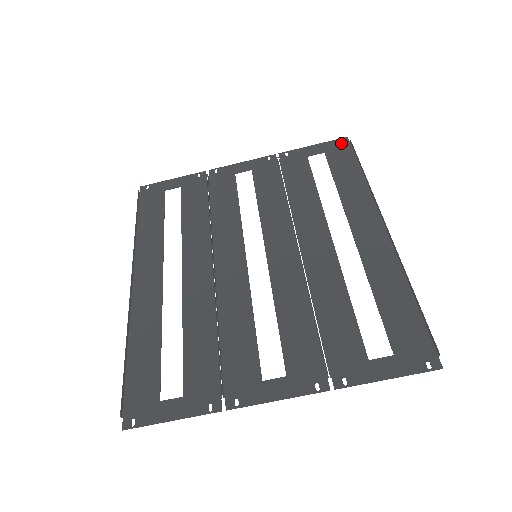
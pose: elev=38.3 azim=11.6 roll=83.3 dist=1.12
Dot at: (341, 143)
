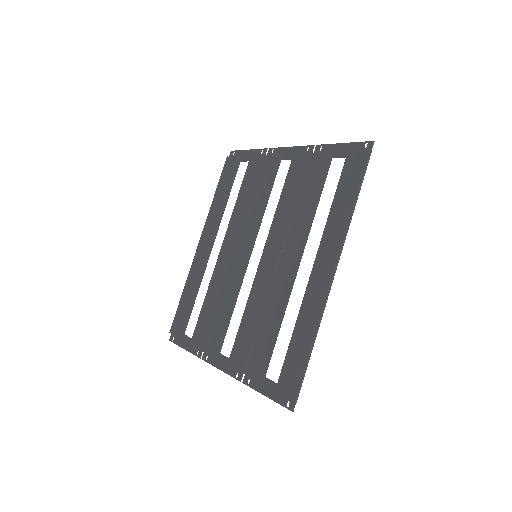
Dot at: (364, 149)
